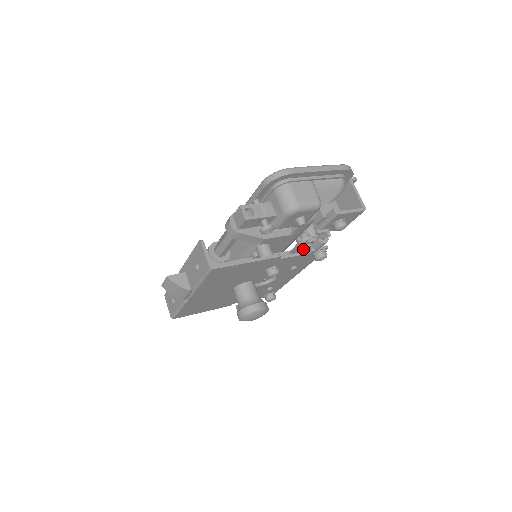
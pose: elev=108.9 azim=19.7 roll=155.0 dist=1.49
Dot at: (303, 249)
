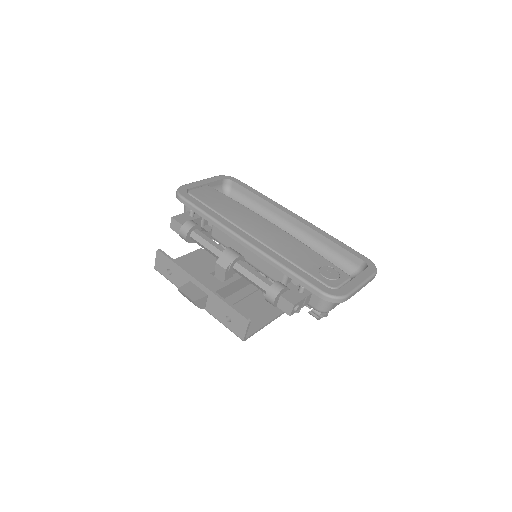
Dot at: occluded
